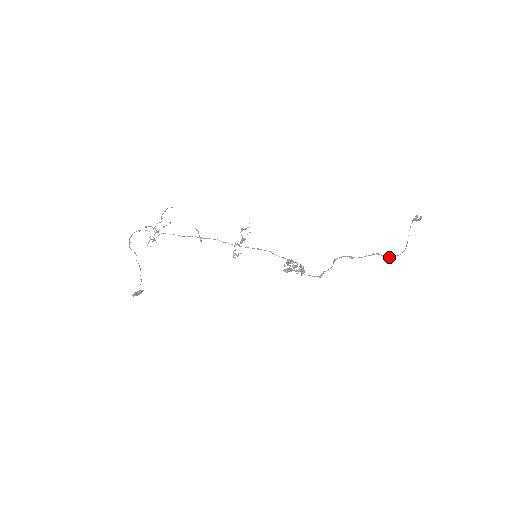
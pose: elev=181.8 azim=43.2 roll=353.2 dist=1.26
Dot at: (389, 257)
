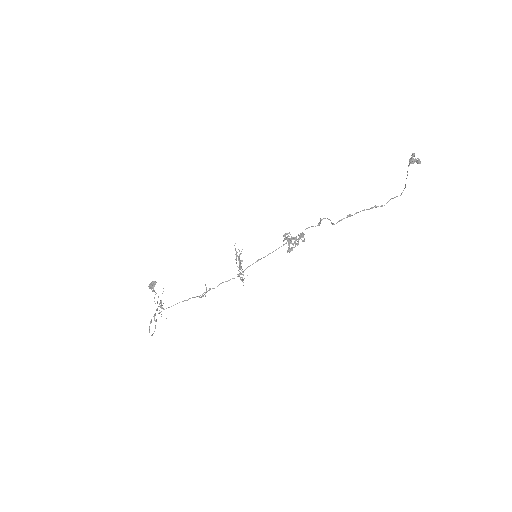
Dot at: occluded
